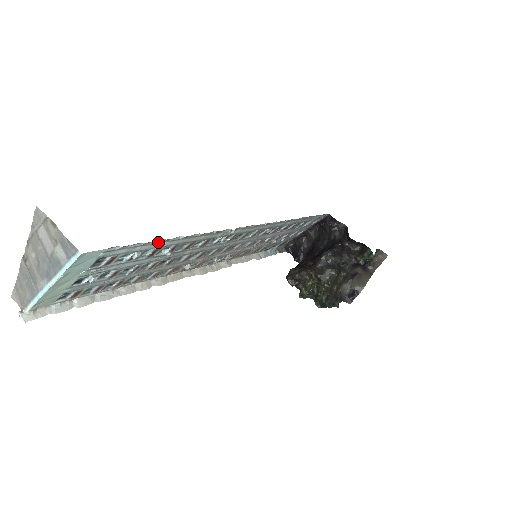
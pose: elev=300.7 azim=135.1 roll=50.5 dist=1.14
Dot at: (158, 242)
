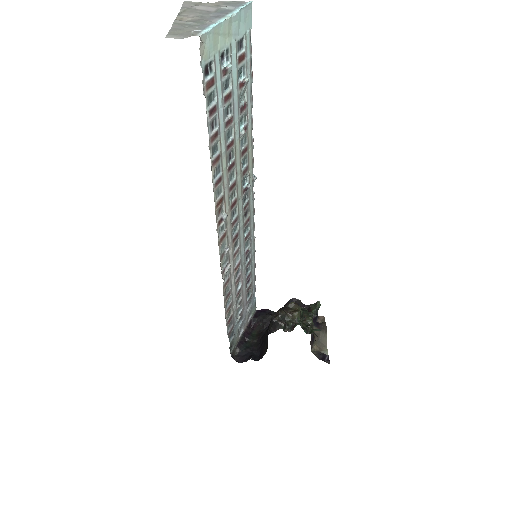
Dot at: (251, 90)
